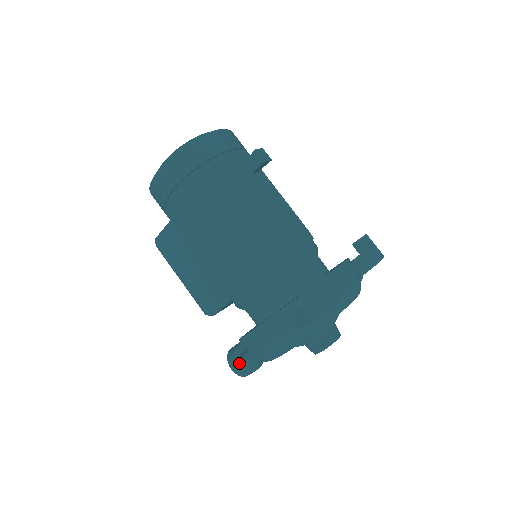
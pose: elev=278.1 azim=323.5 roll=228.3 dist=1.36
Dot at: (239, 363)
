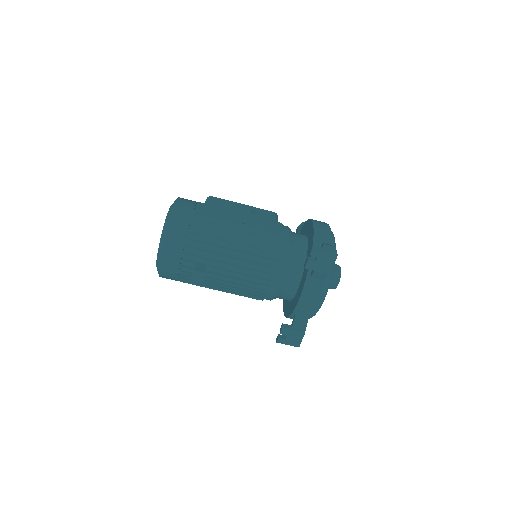
Dot at: occluded
